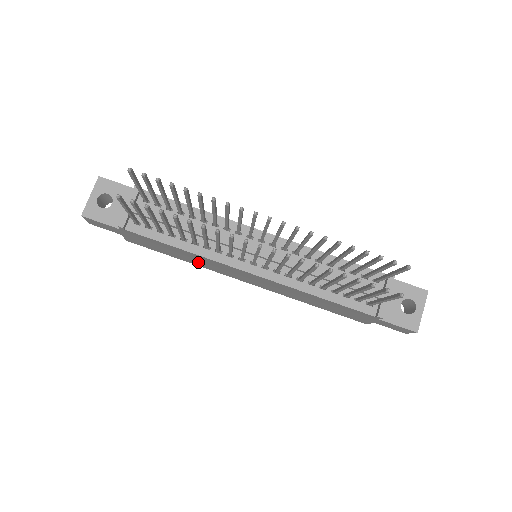
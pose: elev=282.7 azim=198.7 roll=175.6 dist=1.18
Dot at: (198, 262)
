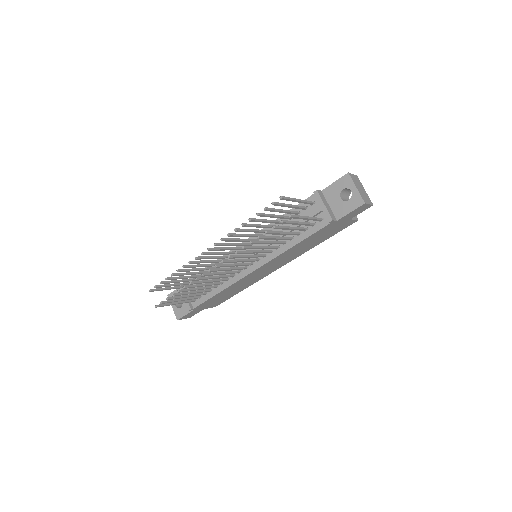
Dot at: (244, 286)
